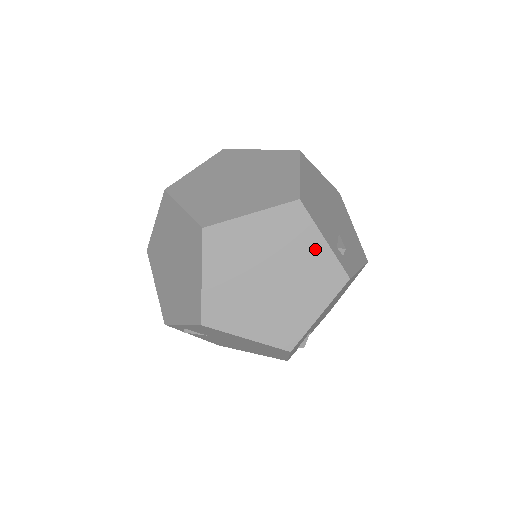
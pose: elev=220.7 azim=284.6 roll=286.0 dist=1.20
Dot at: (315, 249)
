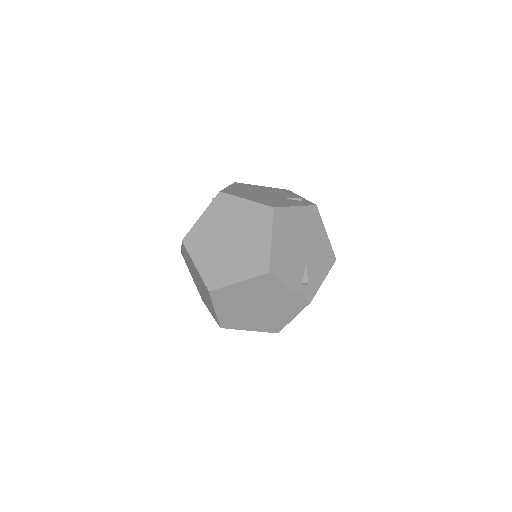
Dot at: (284, 293)
